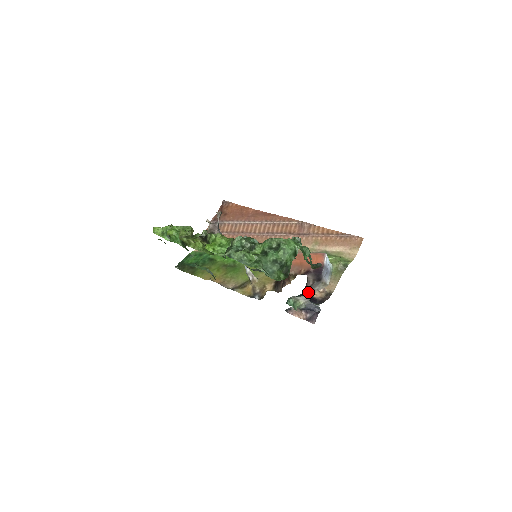
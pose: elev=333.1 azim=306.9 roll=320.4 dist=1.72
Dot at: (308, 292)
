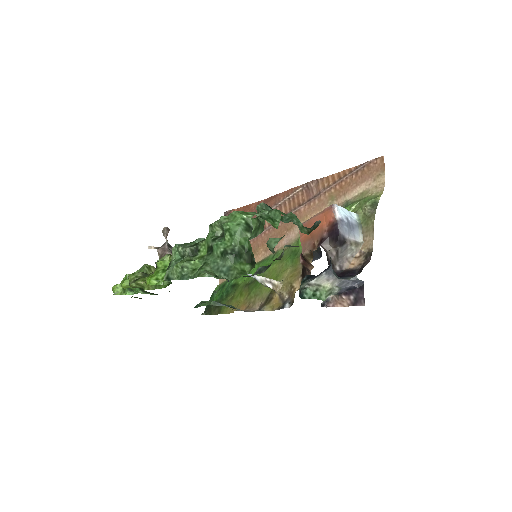
Dot at: (339, 266)
